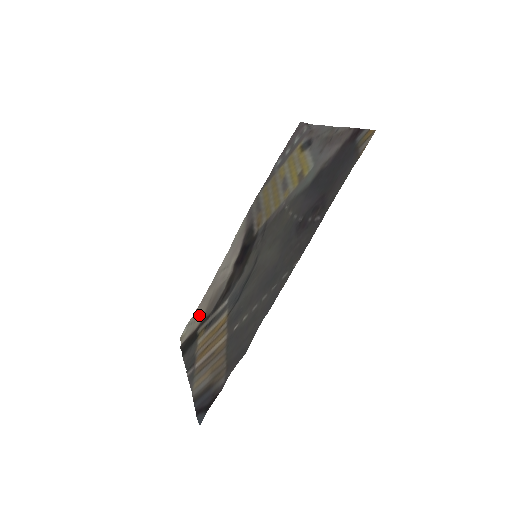
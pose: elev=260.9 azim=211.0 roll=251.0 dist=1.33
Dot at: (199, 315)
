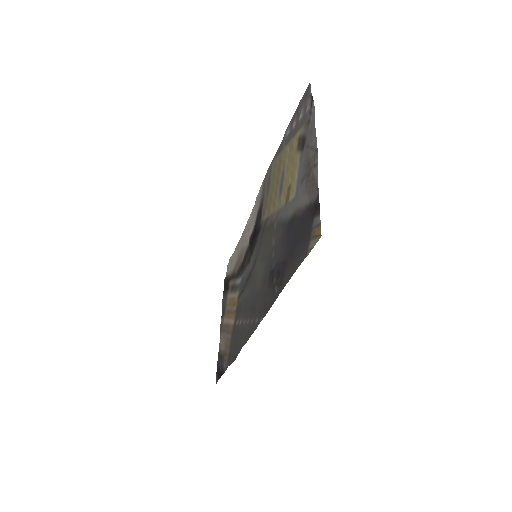
Dot at: (234, 261)
